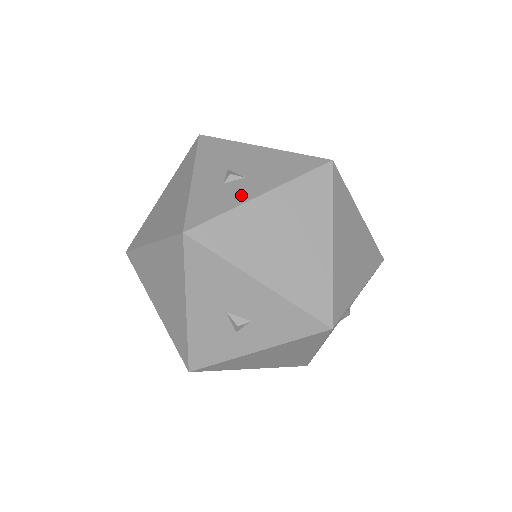
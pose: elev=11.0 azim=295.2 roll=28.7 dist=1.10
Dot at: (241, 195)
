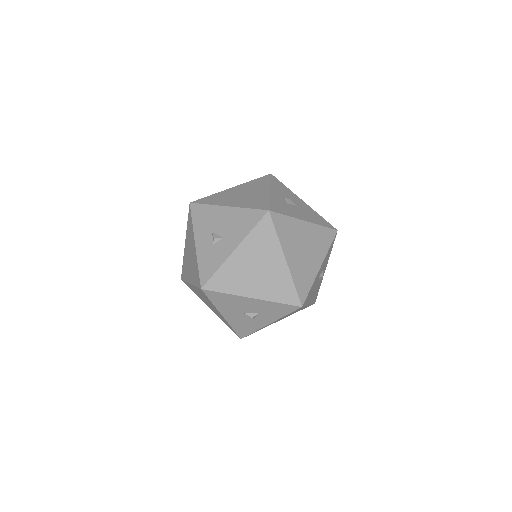
Dot at: (224, 253)
